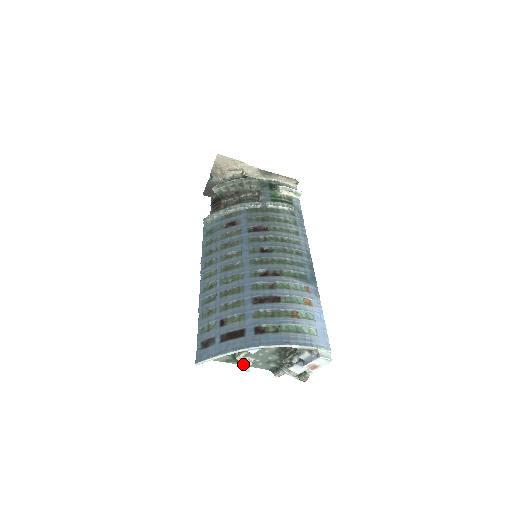
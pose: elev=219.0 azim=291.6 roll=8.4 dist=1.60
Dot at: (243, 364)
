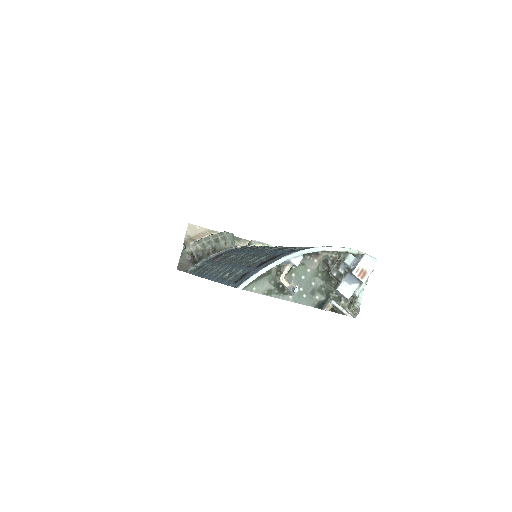
Dot at: (288, 289)
